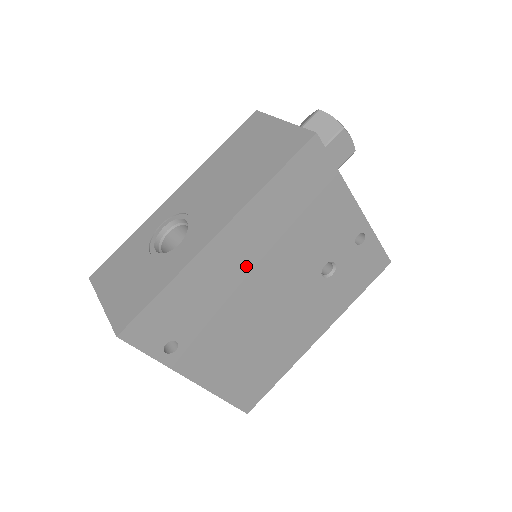
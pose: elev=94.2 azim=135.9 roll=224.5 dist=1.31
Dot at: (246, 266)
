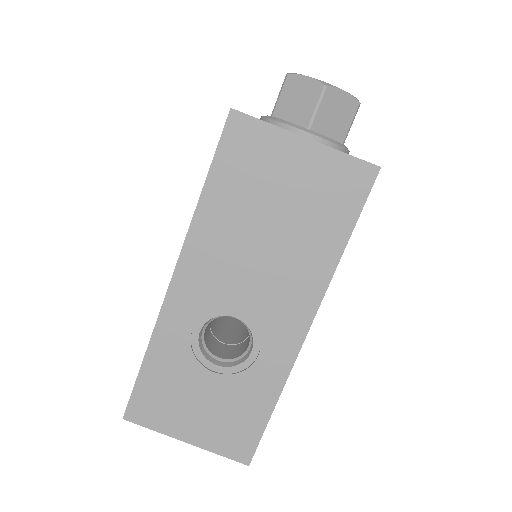
Dot at: occluded
